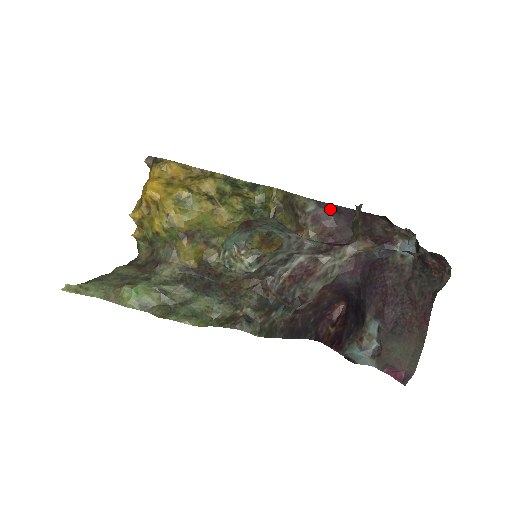
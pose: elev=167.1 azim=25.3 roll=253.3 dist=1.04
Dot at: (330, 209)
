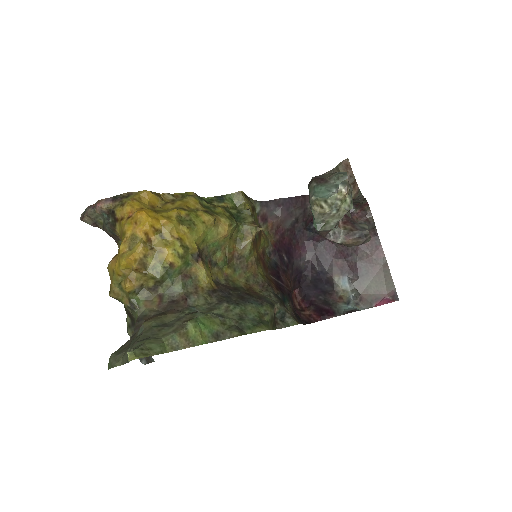
Dot at: (271, 205)
